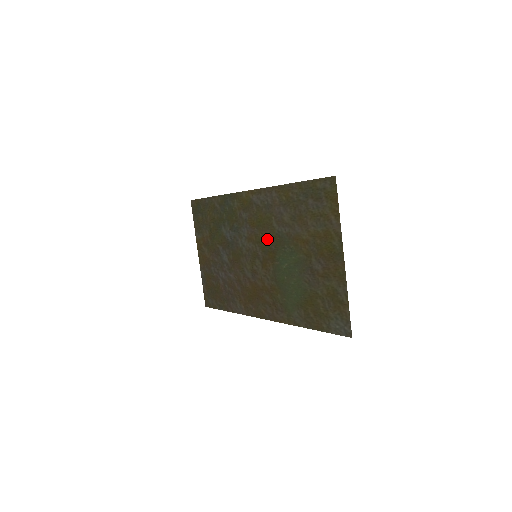
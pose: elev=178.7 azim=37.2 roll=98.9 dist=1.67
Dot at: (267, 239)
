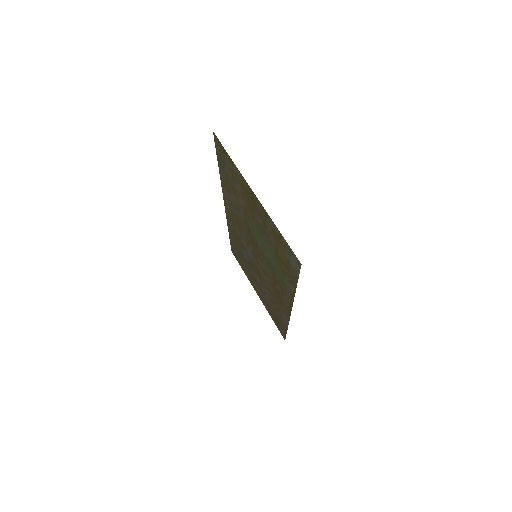
Dot at: (247, 233)
